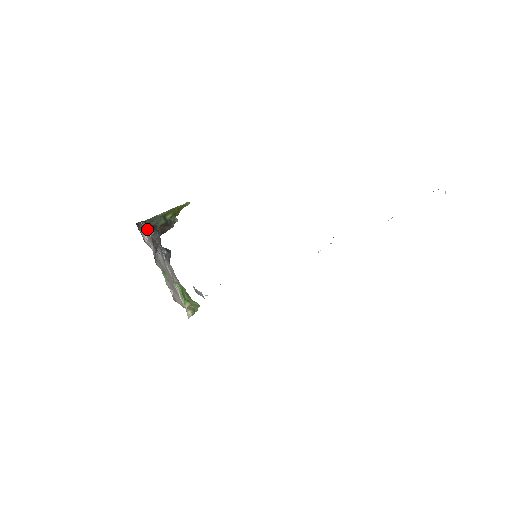
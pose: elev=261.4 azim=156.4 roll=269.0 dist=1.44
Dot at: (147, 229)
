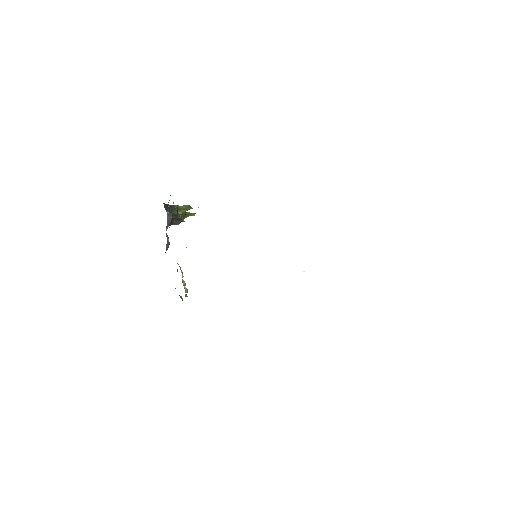
Dot at: occluded
